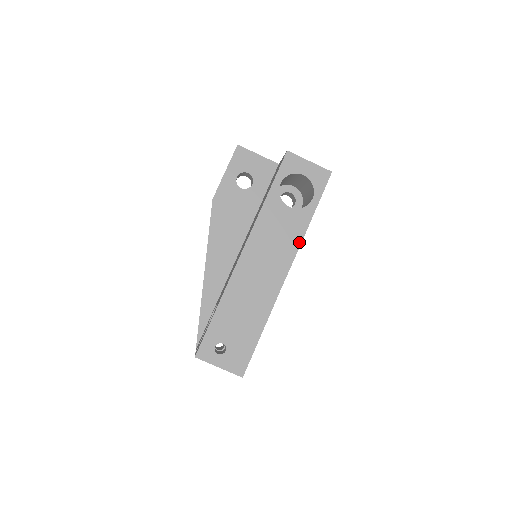
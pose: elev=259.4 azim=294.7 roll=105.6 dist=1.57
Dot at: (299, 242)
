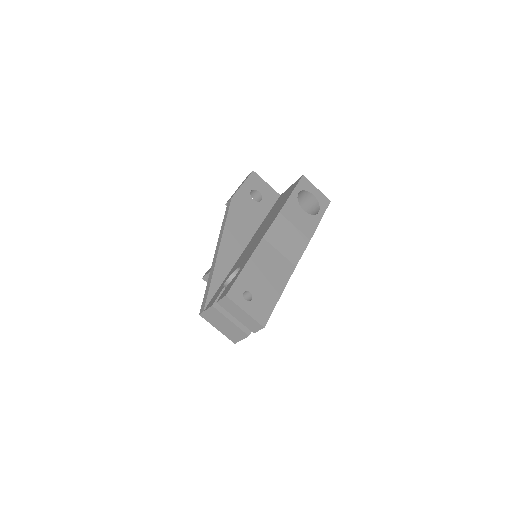
Dot at: (310, 237)
